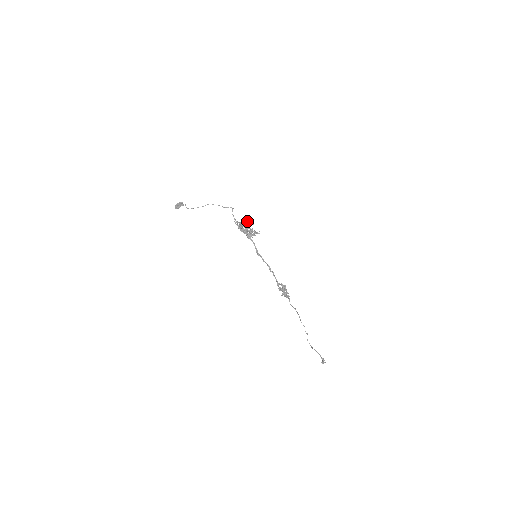
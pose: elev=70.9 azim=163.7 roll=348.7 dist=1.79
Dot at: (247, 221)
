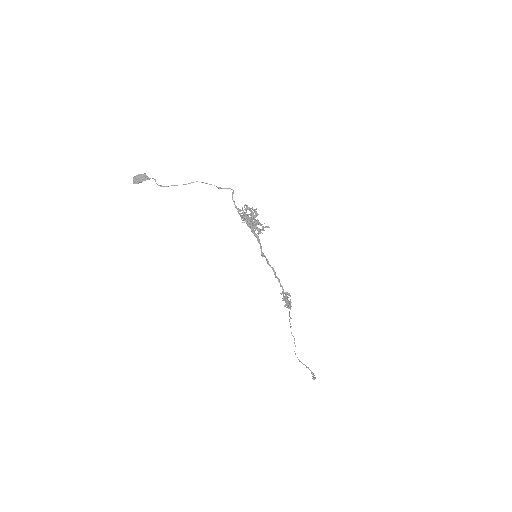
Dot at: (253, 209)
